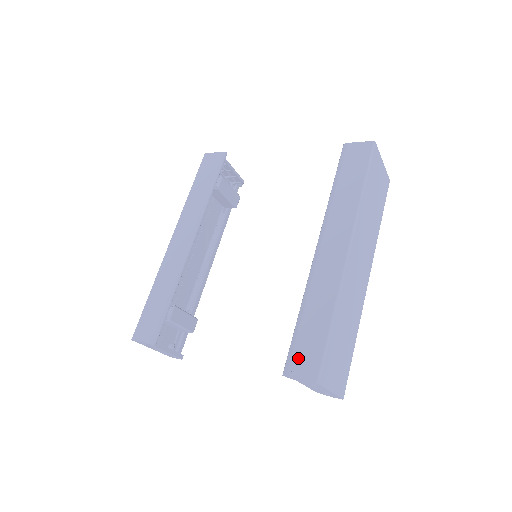
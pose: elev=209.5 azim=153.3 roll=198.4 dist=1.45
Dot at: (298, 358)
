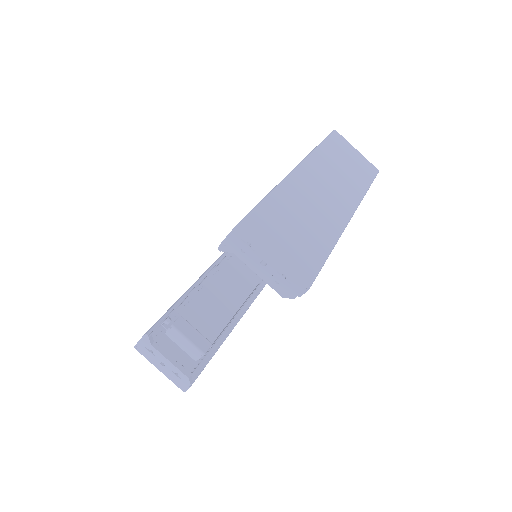
Dot at: occluded
